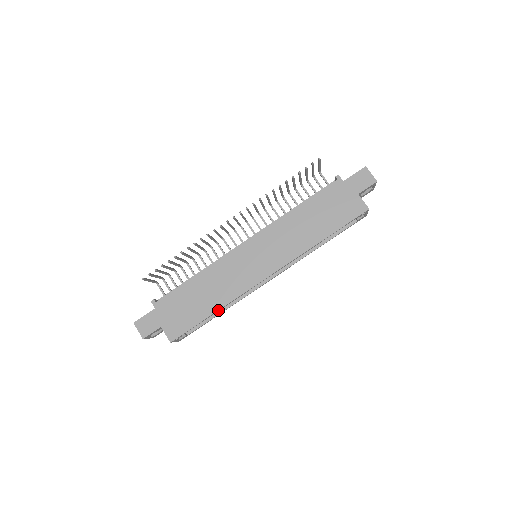
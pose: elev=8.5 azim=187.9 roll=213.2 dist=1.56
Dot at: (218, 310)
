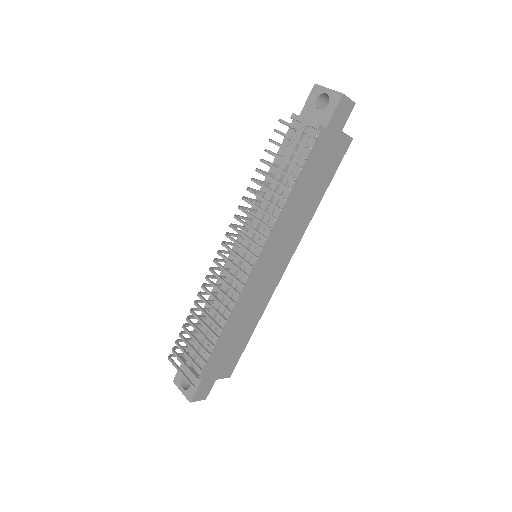
Dot at: (256, 325)
